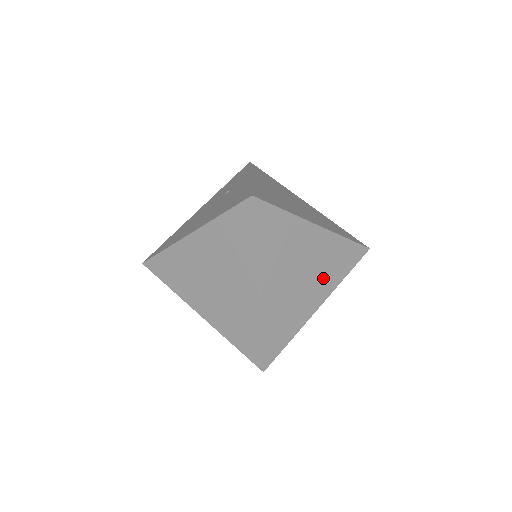
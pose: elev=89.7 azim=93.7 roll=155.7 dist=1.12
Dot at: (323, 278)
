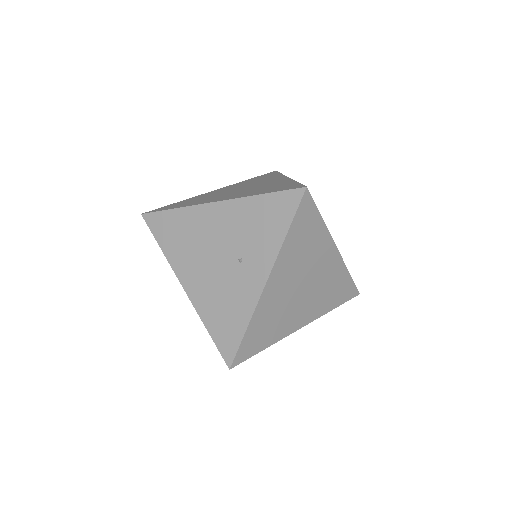
Dot at: occluded
